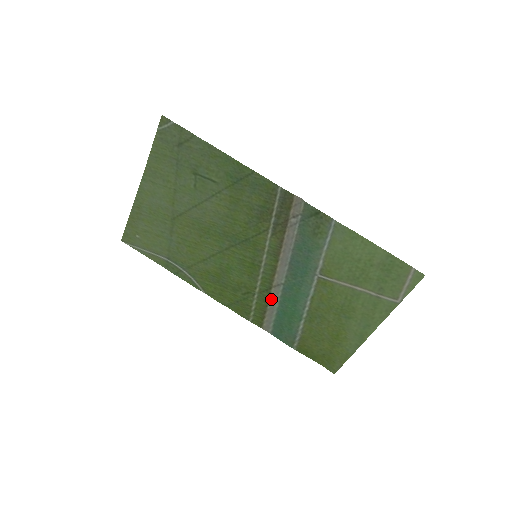
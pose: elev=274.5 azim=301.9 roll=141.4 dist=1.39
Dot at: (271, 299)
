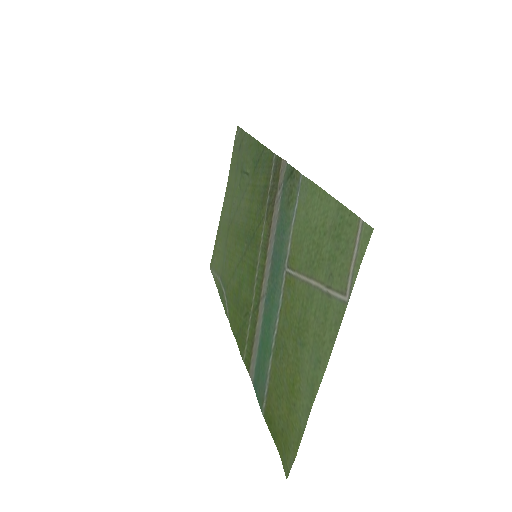
Dot at: (258, 321)
